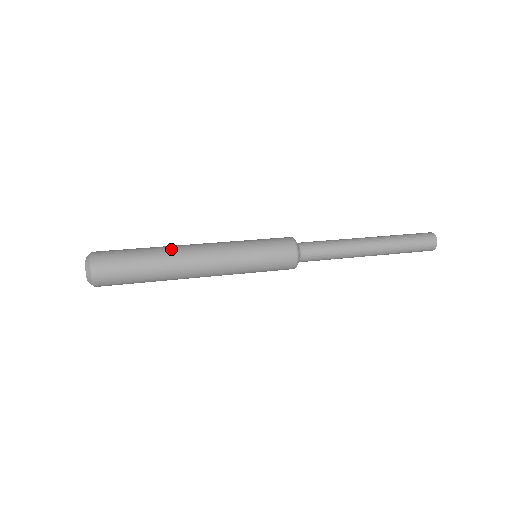
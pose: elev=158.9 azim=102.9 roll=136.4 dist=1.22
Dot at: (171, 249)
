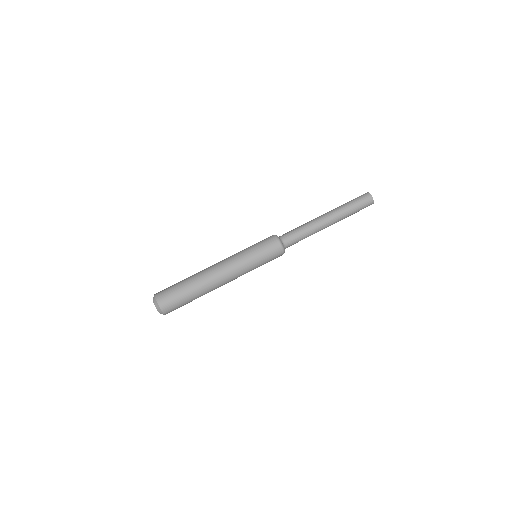
Dot at: (210, 291)
